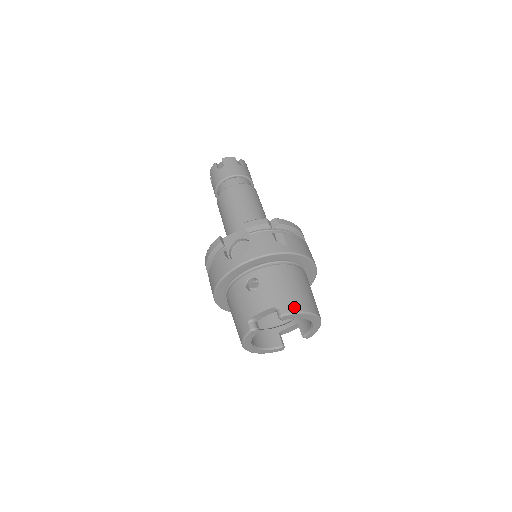
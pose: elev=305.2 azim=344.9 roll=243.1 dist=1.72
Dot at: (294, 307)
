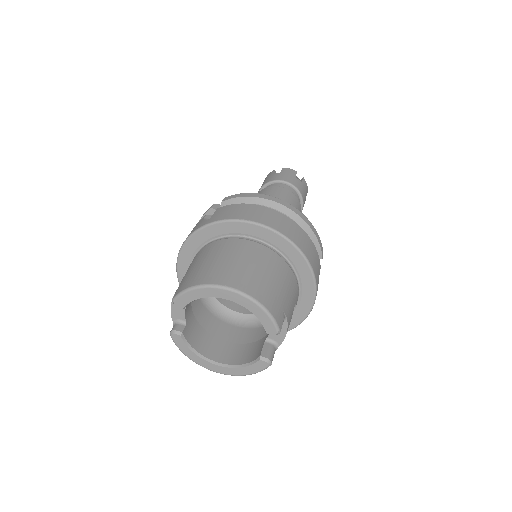
Dot at: (186, 285)
